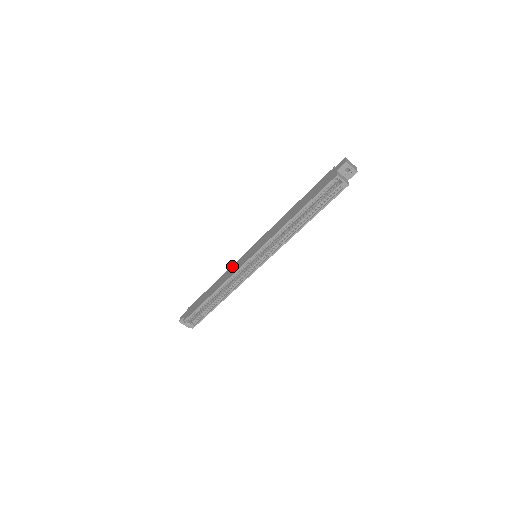
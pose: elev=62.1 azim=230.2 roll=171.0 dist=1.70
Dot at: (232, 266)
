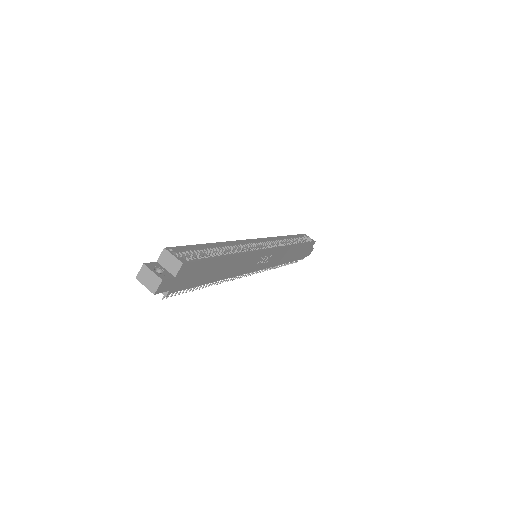
Dot at: occluded
